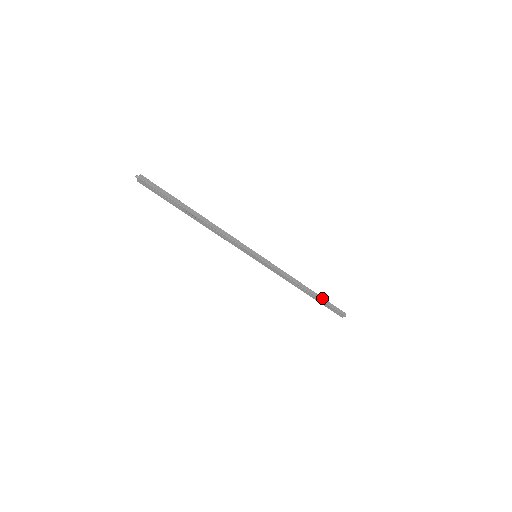
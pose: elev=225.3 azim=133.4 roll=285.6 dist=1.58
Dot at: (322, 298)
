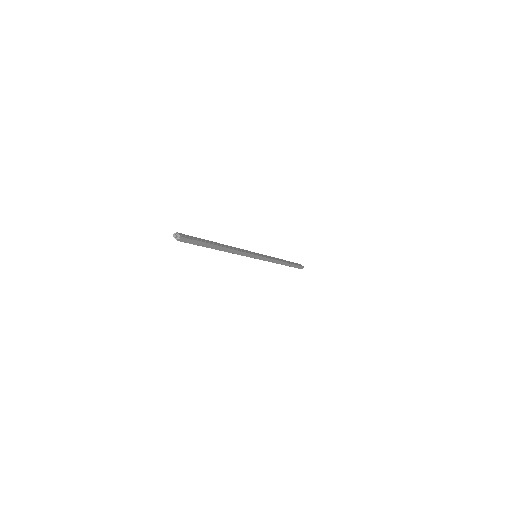
Dot at: (292, 265)
